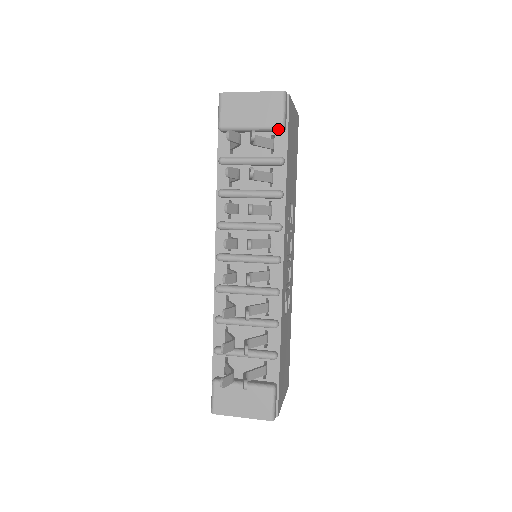
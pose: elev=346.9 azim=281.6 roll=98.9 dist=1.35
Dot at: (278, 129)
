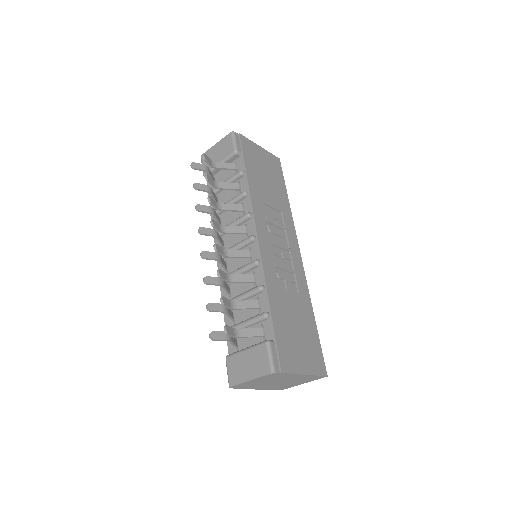
Dot at: (234, 154)
